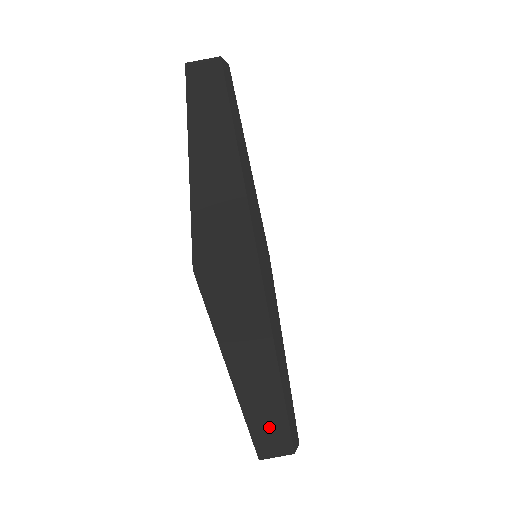
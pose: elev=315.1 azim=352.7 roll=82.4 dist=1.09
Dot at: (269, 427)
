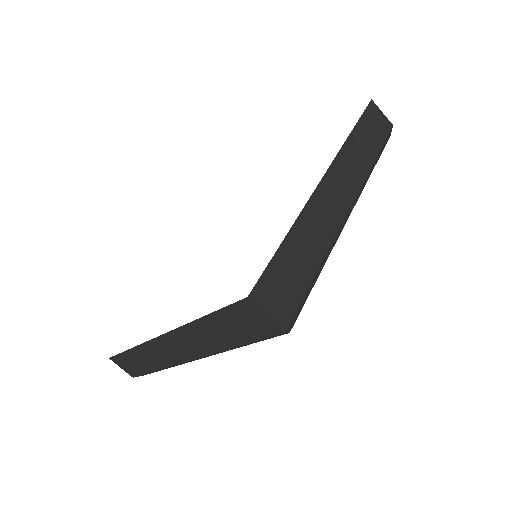
Dot at: (145, 359)
